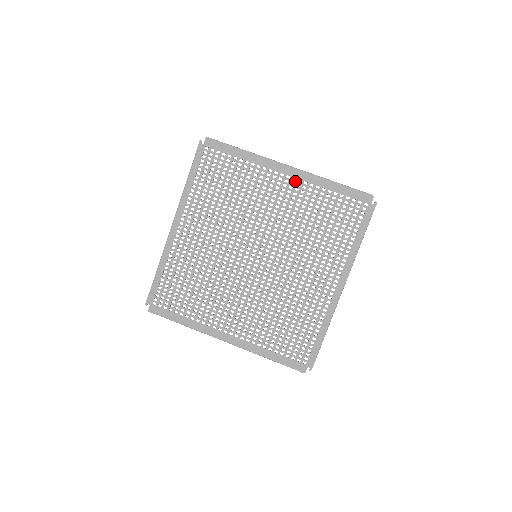
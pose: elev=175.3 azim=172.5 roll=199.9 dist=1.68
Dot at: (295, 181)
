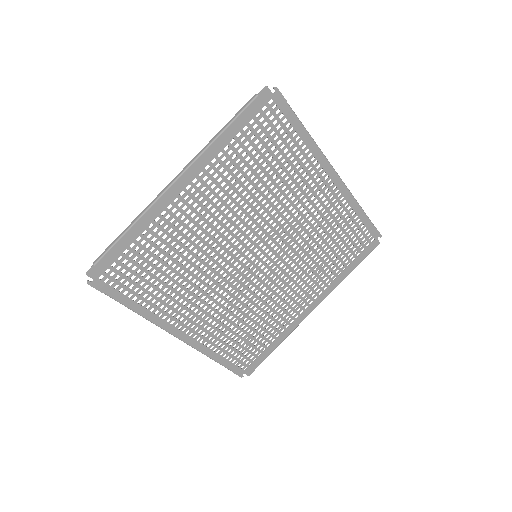
Dot at: (198, 180)
